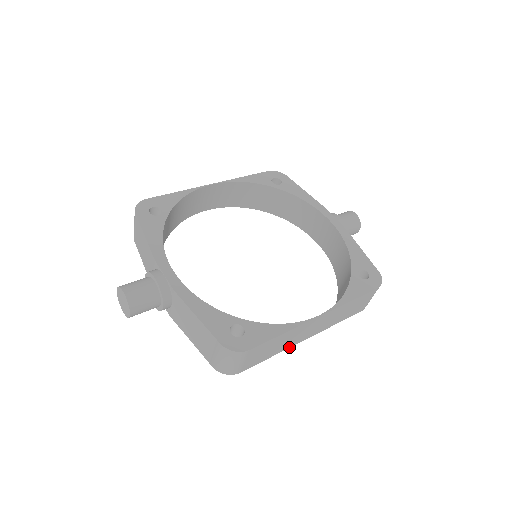
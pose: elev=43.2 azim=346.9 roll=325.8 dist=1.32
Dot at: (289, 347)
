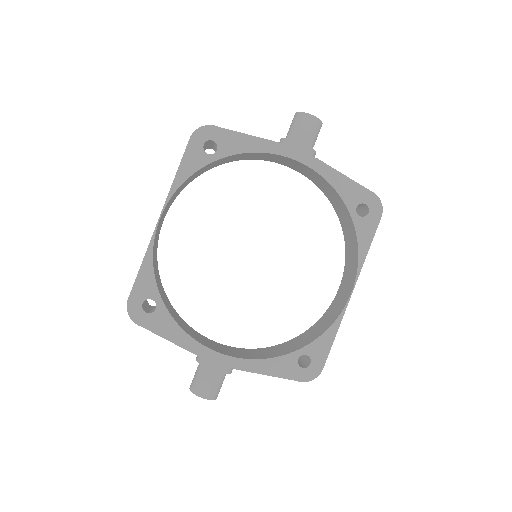
Dot at: occluded
